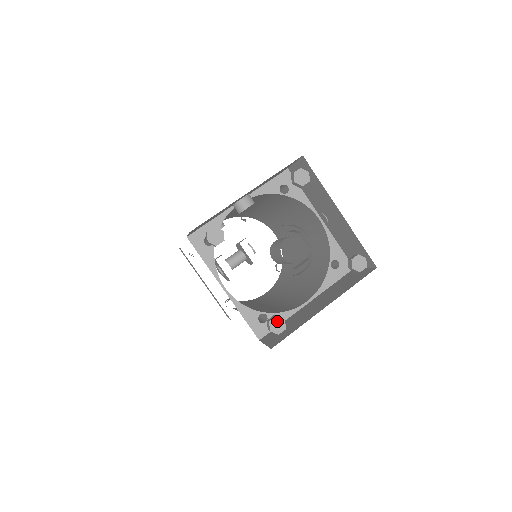
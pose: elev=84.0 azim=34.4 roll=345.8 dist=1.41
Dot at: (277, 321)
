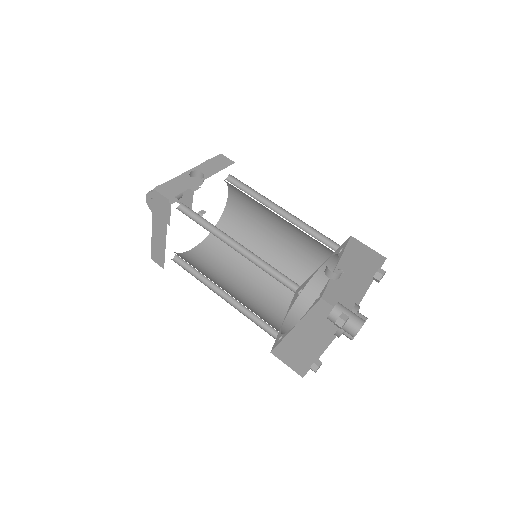
Dot at: (320, 365)
